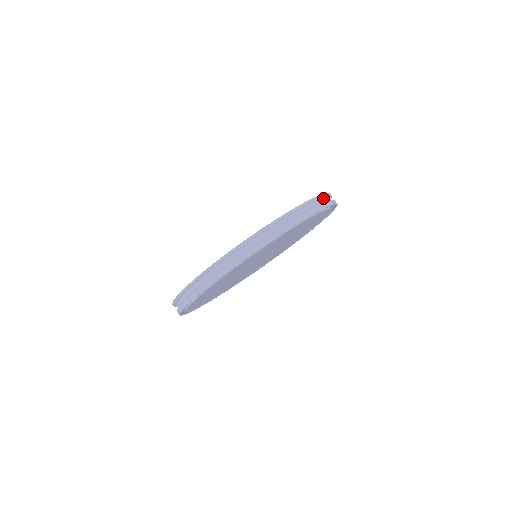
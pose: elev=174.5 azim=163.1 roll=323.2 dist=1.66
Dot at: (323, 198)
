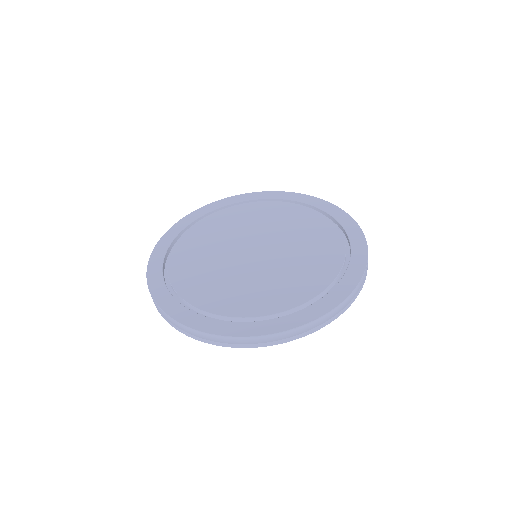
Dot at: (365, 246)
